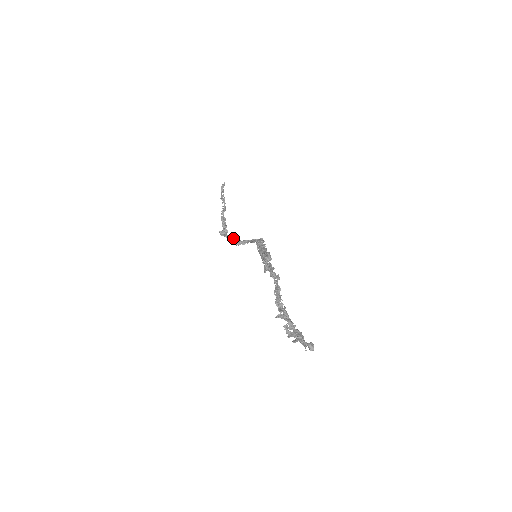
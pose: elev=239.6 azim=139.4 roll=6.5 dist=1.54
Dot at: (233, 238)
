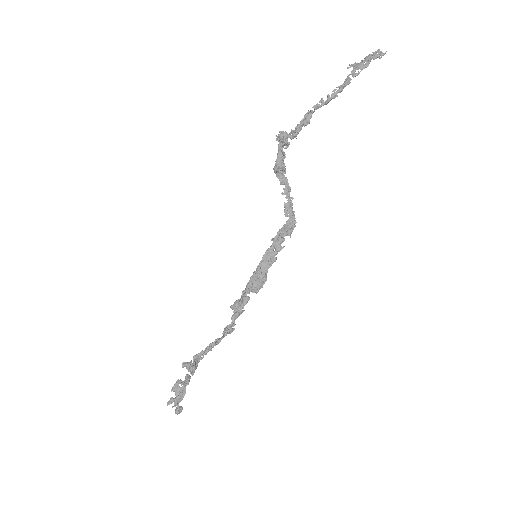
Dot at: (282, 163)
